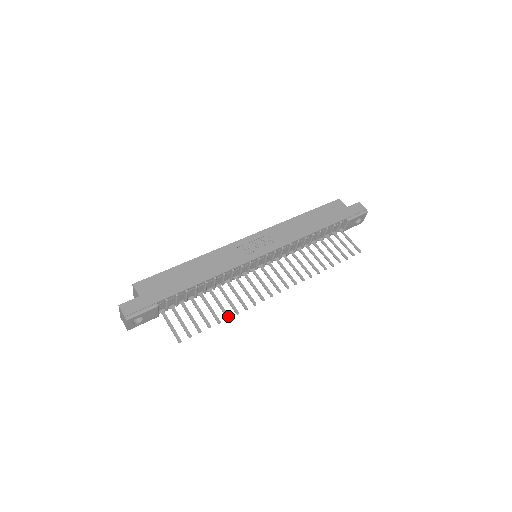
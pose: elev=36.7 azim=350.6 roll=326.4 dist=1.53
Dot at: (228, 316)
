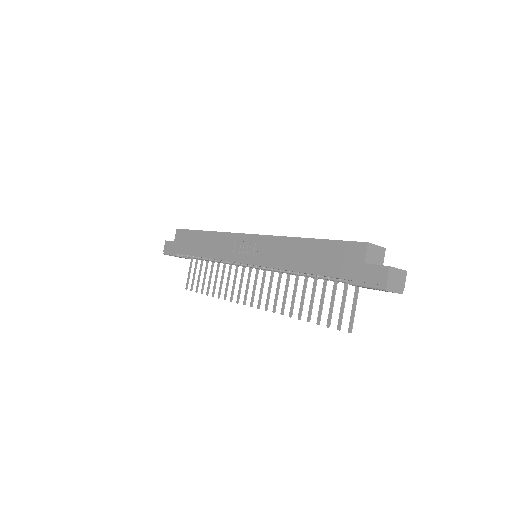
Dot at: (213, 294)
